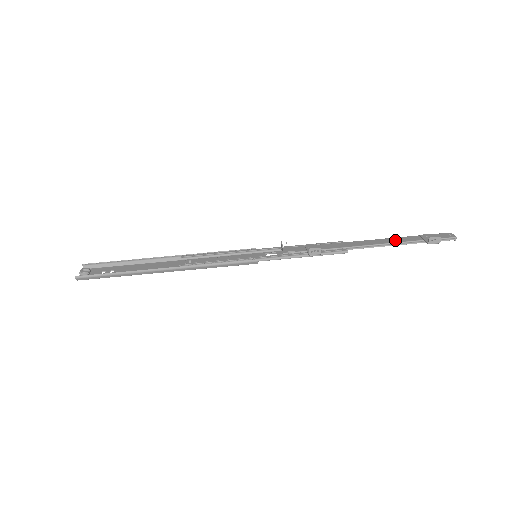
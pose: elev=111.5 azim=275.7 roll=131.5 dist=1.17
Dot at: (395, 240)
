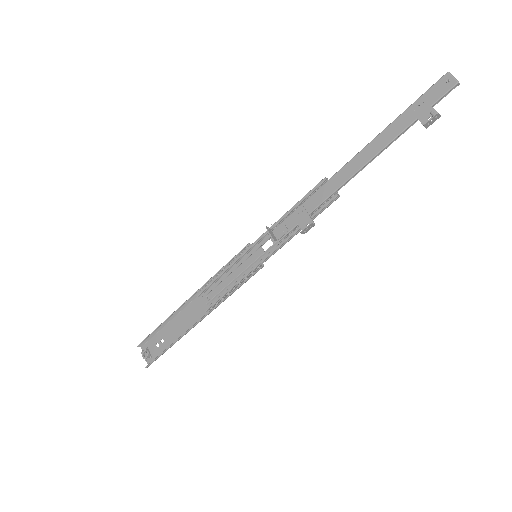
Dot at: (382, 141)
